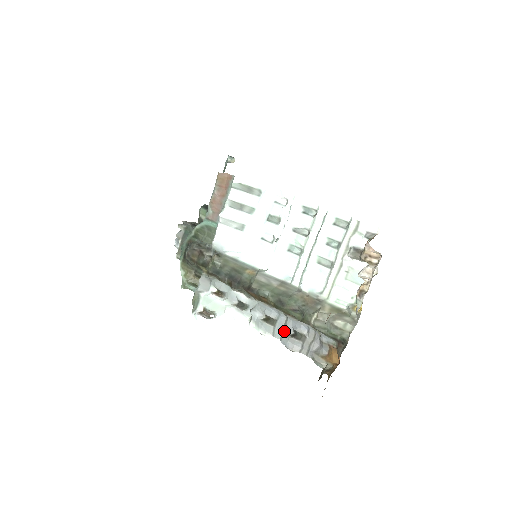
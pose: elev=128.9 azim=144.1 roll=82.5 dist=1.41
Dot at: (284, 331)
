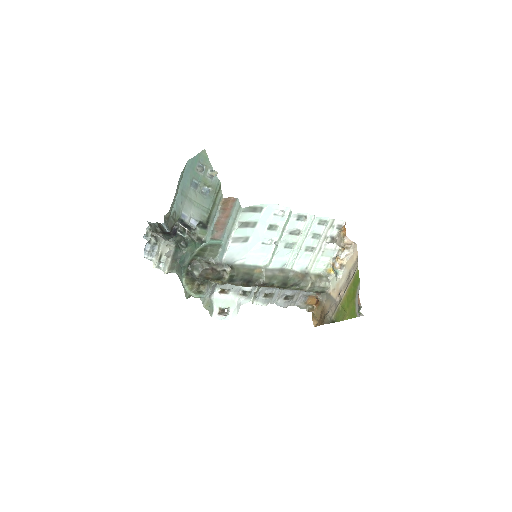
Dot at: (279, 298)
